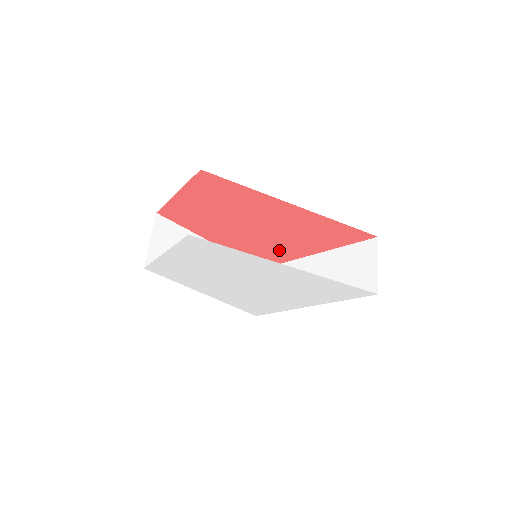
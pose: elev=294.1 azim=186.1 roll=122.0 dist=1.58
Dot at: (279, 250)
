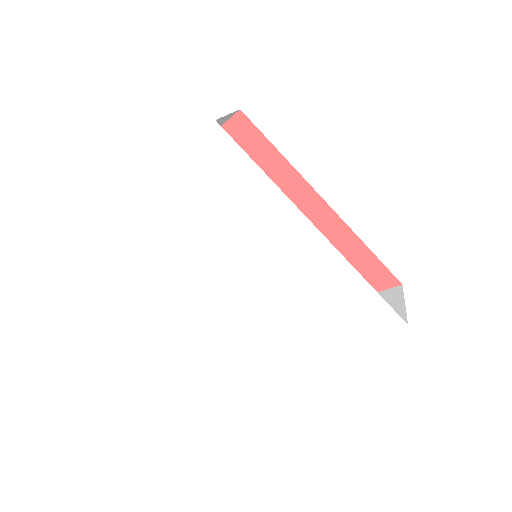
Dot at: occluded
